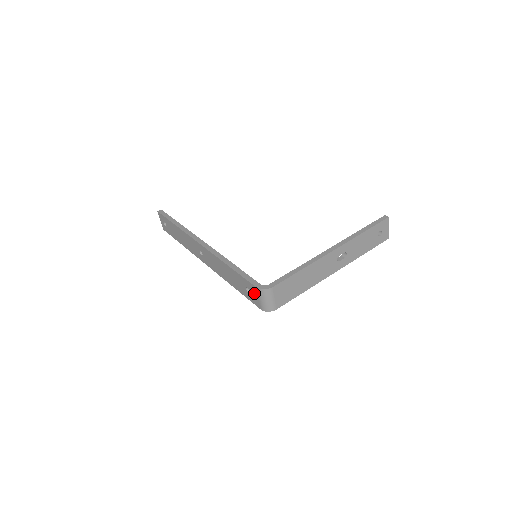
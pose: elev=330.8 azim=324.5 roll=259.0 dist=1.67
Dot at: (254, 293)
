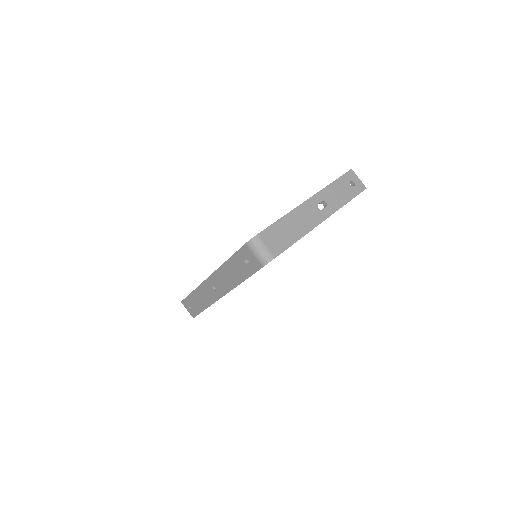
Dot at: (249, 255)
